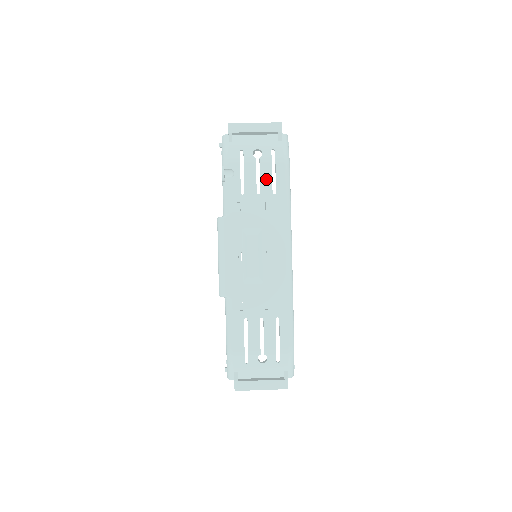
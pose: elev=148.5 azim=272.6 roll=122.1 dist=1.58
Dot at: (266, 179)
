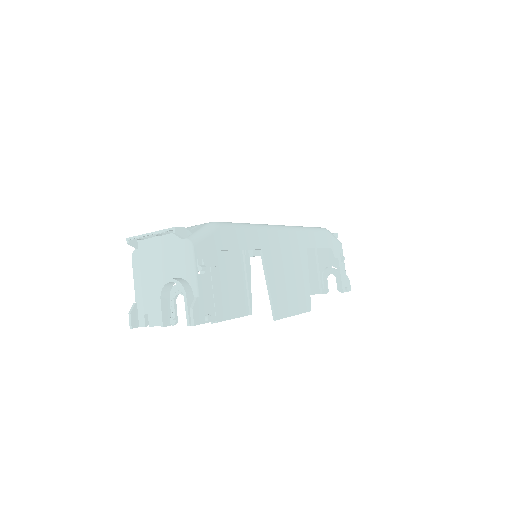
Dot at: occluded
